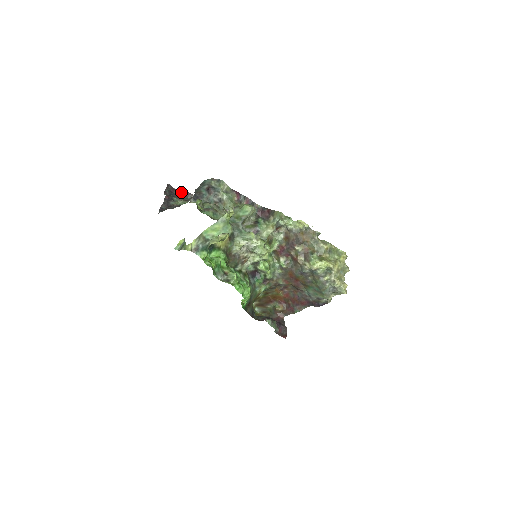
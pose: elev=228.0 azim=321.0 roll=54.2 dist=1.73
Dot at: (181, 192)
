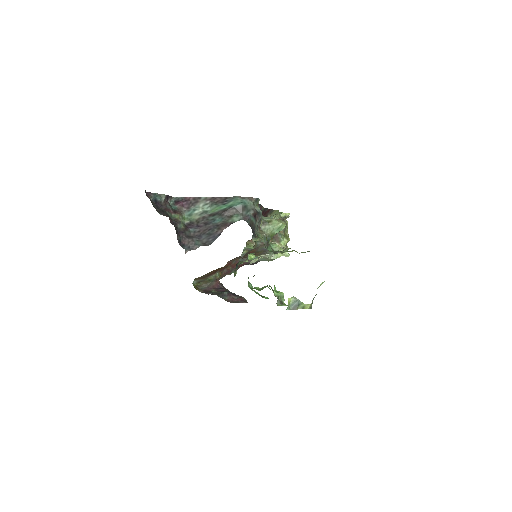
Dot at: (161, 197)
